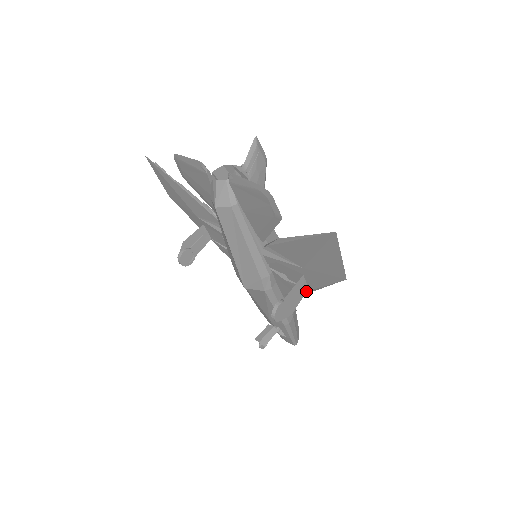
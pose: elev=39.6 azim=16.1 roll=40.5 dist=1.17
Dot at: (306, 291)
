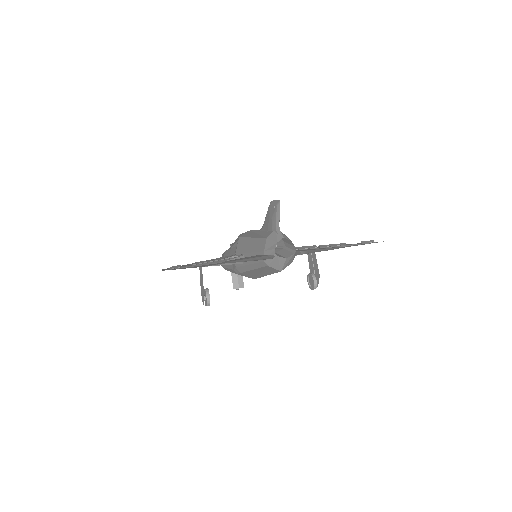
Dot at: occluded
